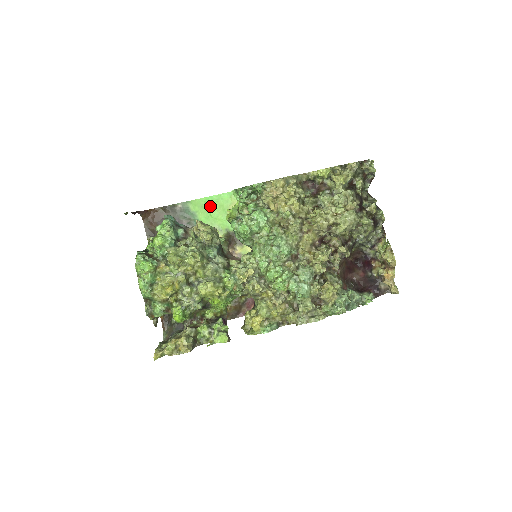
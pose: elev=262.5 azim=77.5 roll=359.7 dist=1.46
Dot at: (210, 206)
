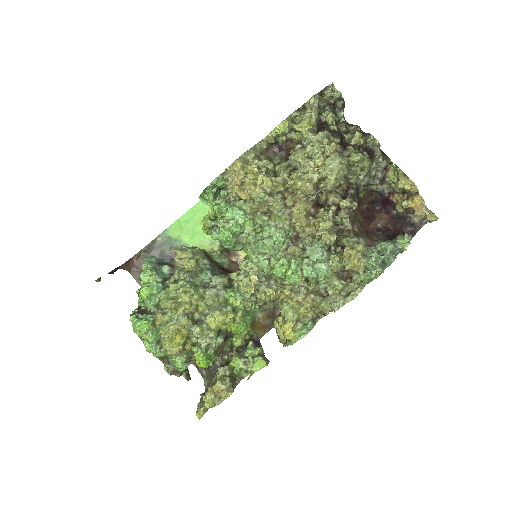
Dot at: (190, 224)
